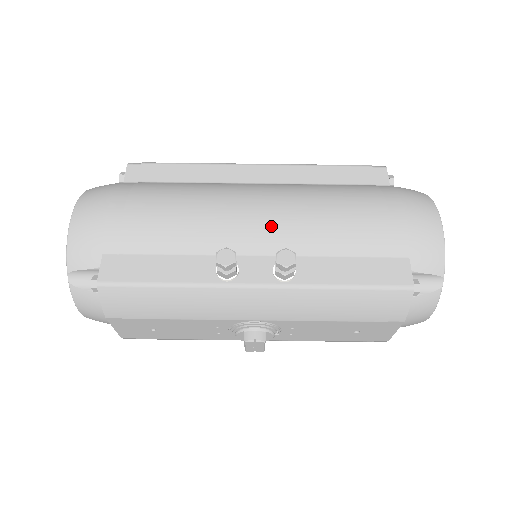
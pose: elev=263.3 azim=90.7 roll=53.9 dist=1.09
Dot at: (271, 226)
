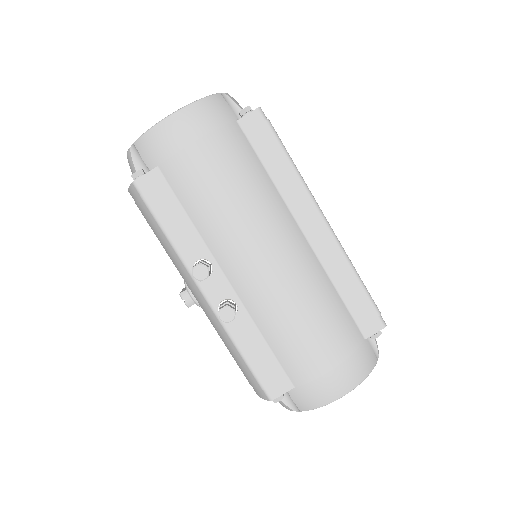
Dot at: (256, 280)
